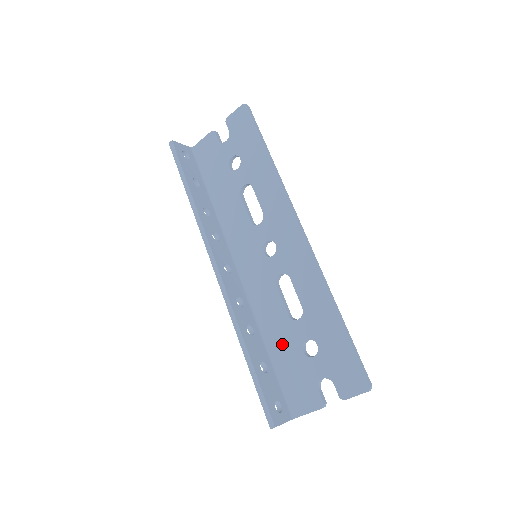
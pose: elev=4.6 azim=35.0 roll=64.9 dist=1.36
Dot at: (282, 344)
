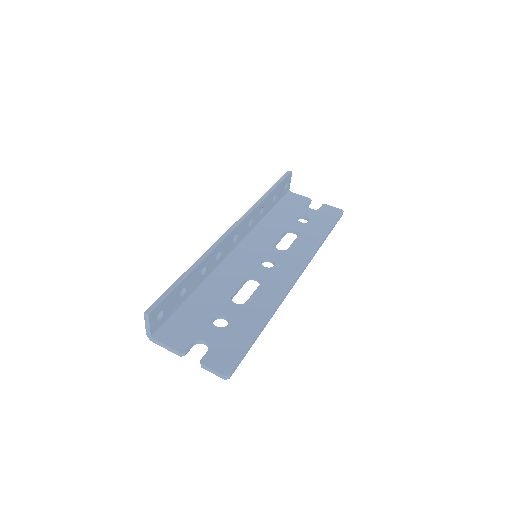
Dot at: (206, 301)
